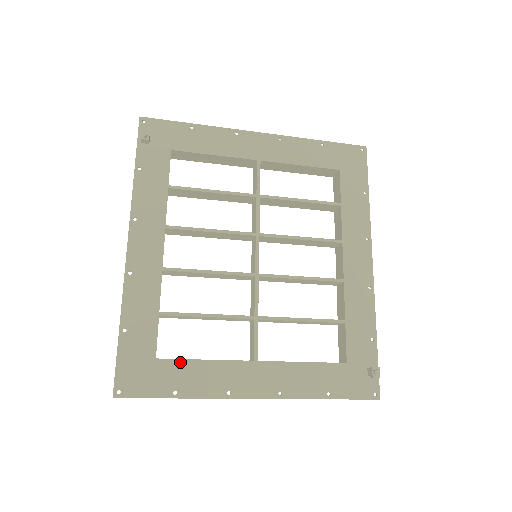
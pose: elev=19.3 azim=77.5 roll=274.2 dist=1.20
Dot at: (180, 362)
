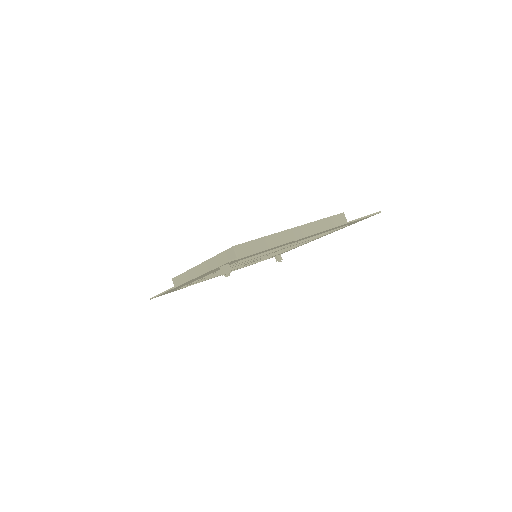
Dot at: occluded
